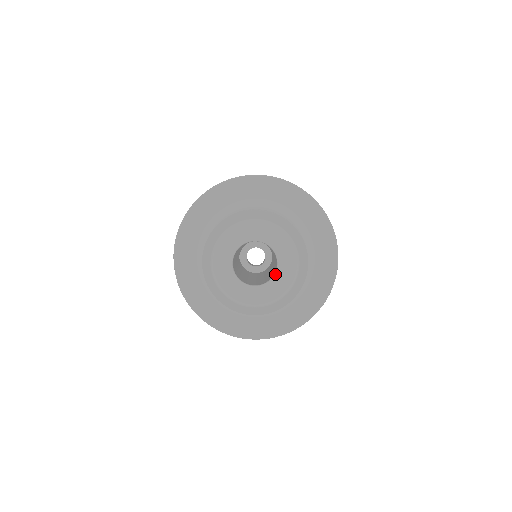
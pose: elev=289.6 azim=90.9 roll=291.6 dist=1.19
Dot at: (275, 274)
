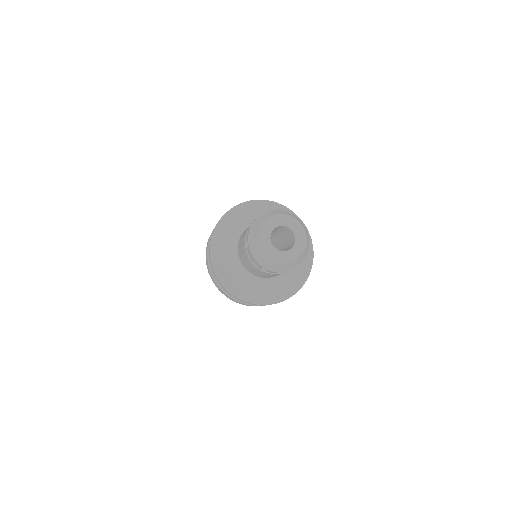
Dot at: (285, 251)
